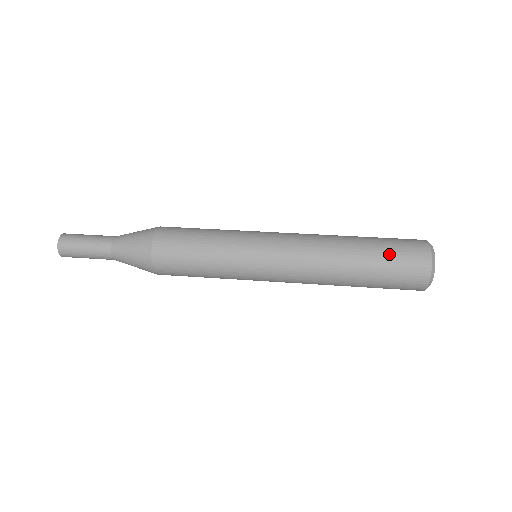
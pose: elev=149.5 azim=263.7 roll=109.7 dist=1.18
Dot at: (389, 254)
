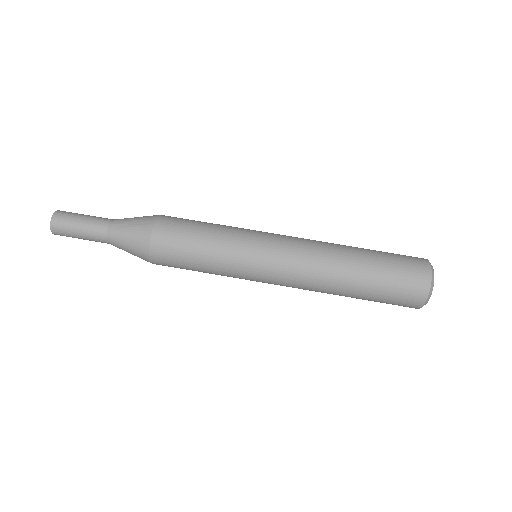
Dot at: (391, 266)
